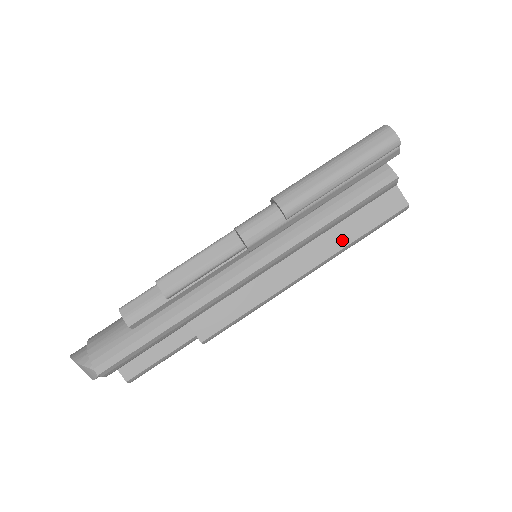
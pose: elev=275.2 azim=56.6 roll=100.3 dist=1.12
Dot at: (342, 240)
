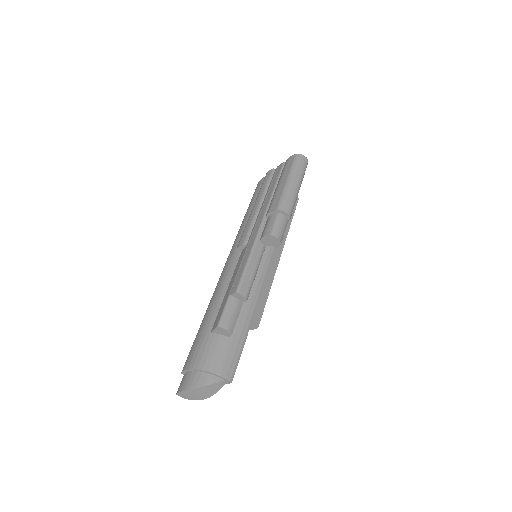
Dot at: occluded
